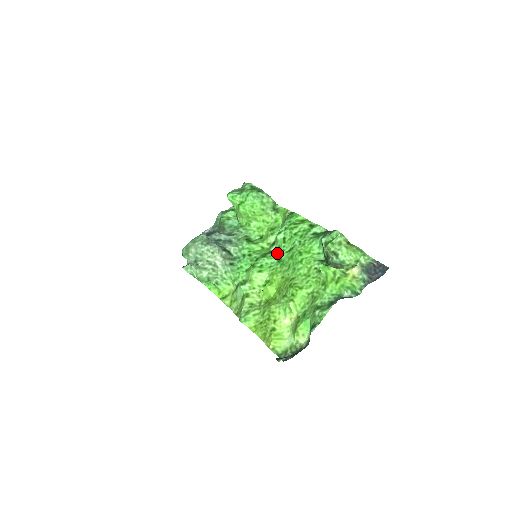
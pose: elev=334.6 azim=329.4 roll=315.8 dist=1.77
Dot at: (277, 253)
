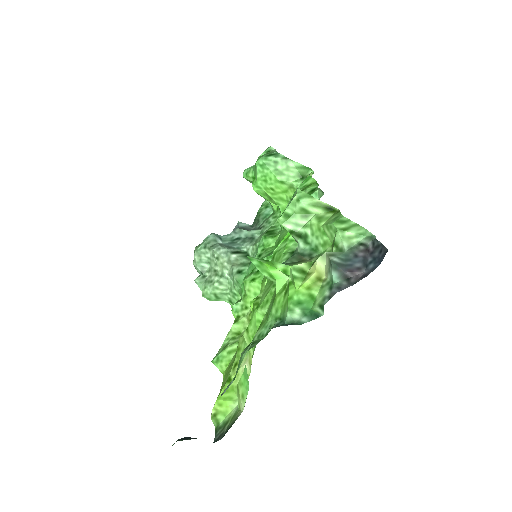
Dot at: occluded
